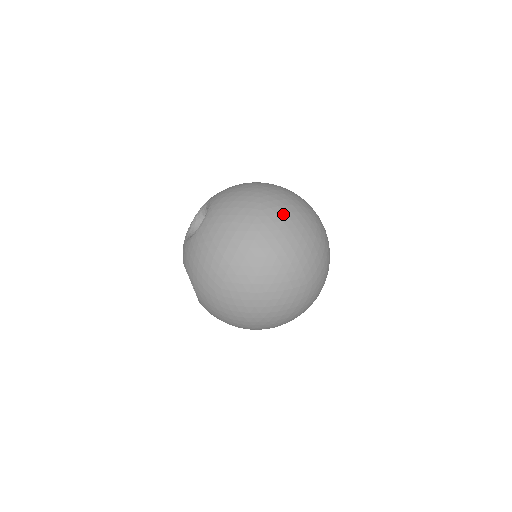
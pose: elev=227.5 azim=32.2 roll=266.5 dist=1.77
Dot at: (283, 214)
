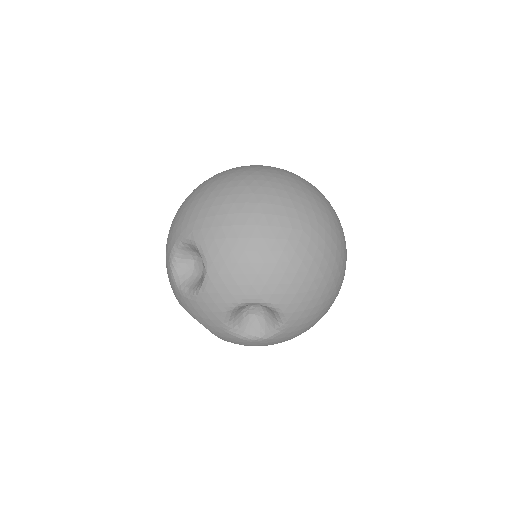
Dot at: occluded
